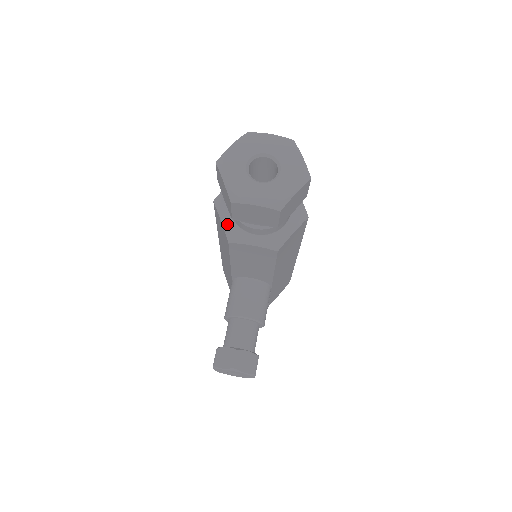
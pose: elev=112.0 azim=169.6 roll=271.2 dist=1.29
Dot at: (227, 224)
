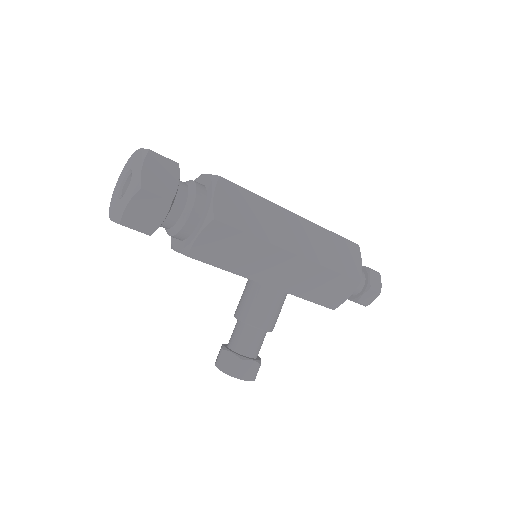
Dot at: occluded
